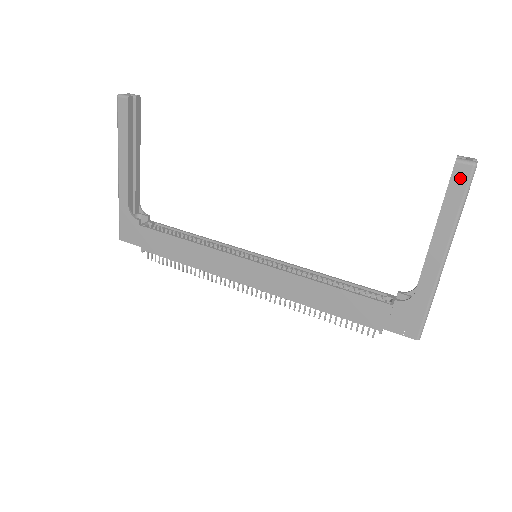
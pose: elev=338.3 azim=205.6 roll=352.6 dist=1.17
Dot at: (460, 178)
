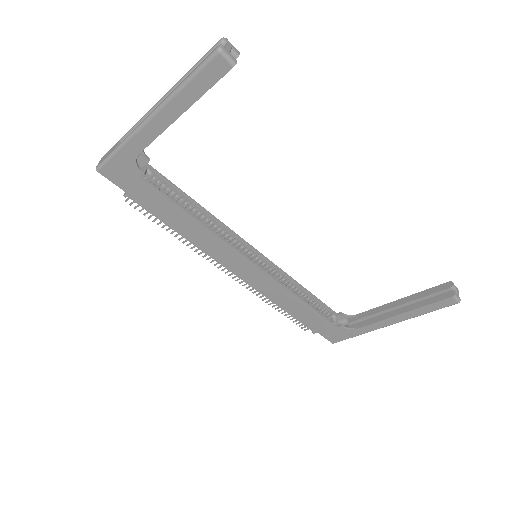
Dot at: (445, 303)
